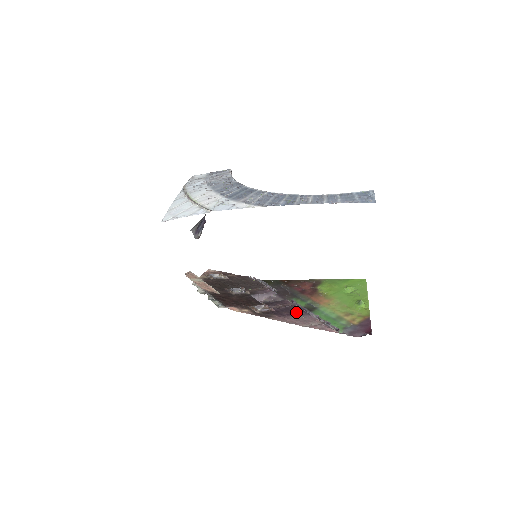
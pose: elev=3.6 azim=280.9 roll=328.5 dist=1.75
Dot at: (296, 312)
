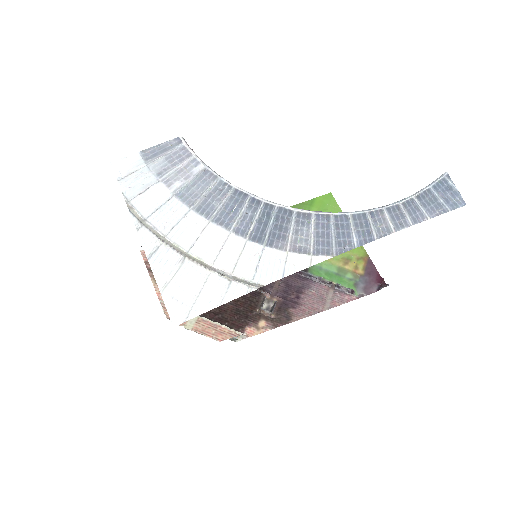
Dot at: (300, 286)
